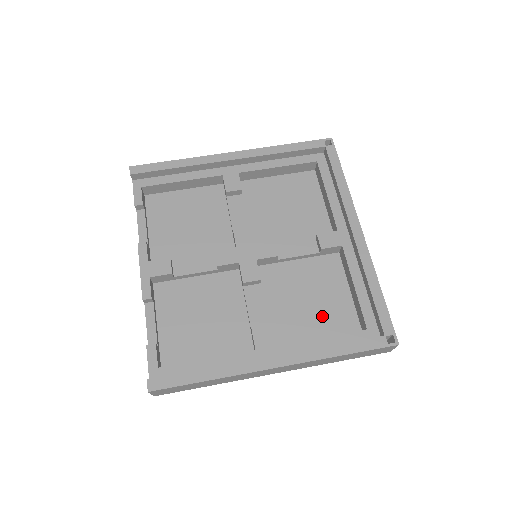
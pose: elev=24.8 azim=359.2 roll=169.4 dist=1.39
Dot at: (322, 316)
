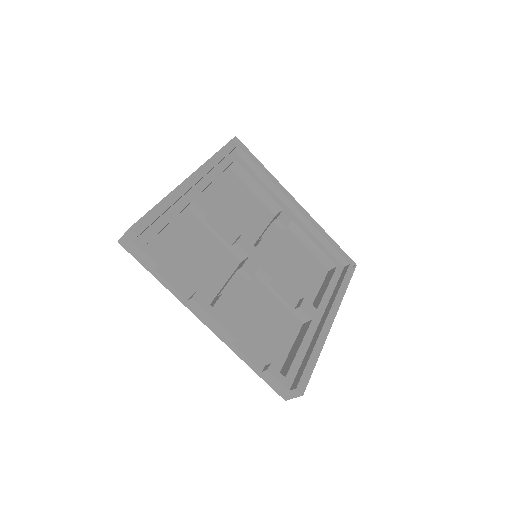
Dot at: (309, 274)
